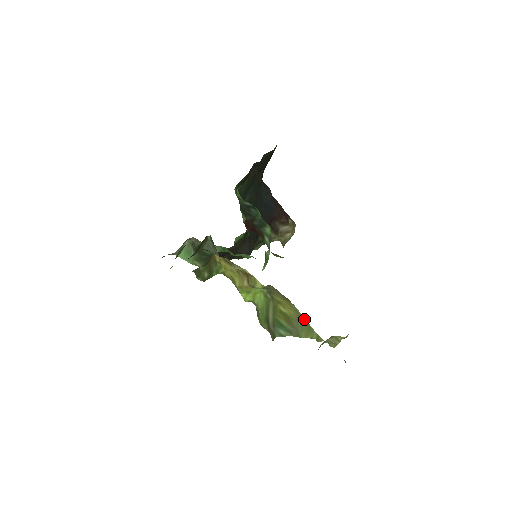
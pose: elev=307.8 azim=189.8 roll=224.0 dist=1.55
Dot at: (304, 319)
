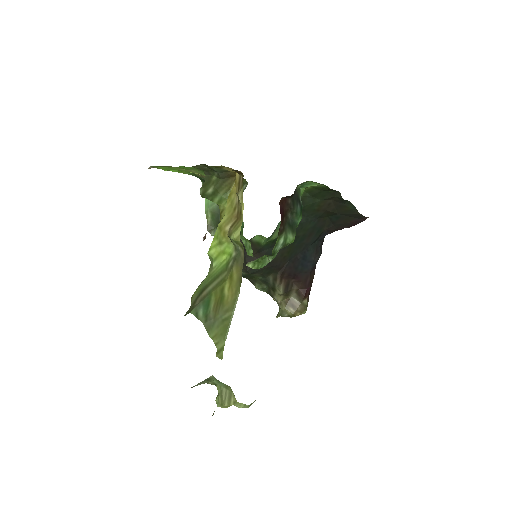
Dot at: (232, 316)
